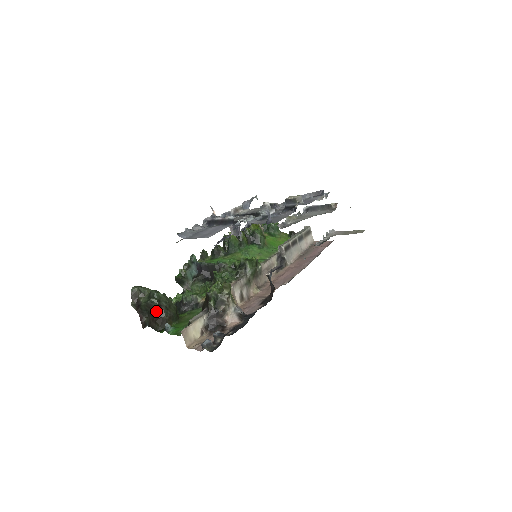
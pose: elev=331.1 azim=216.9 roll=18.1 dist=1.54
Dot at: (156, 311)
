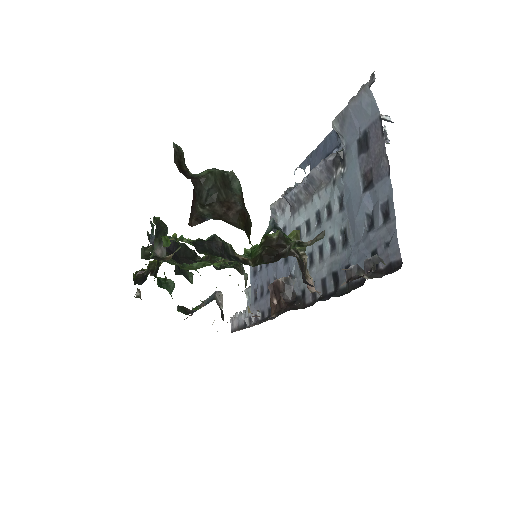
Dot at: (237, 198)
